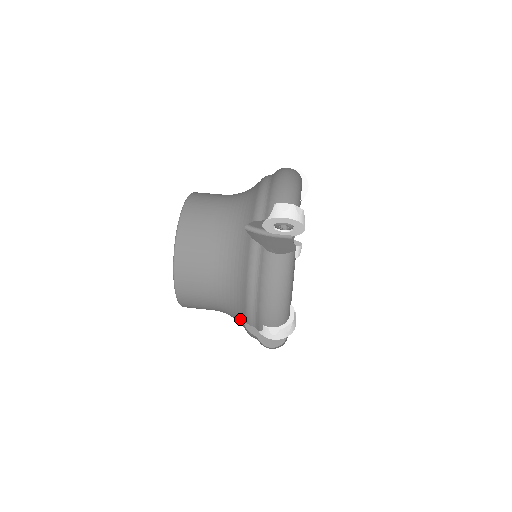
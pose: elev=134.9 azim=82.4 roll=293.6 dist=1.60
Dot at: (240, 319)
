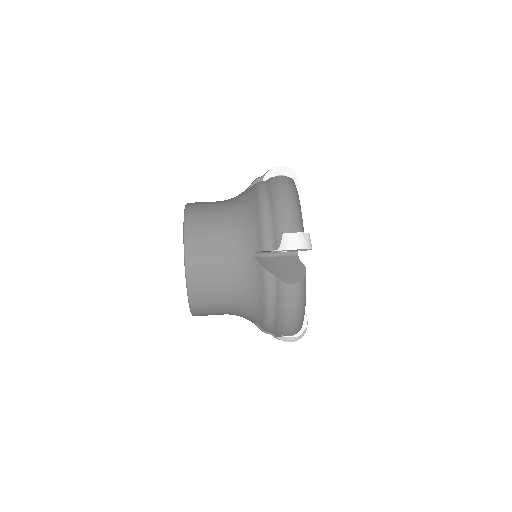
Dot at: (254, 262)
